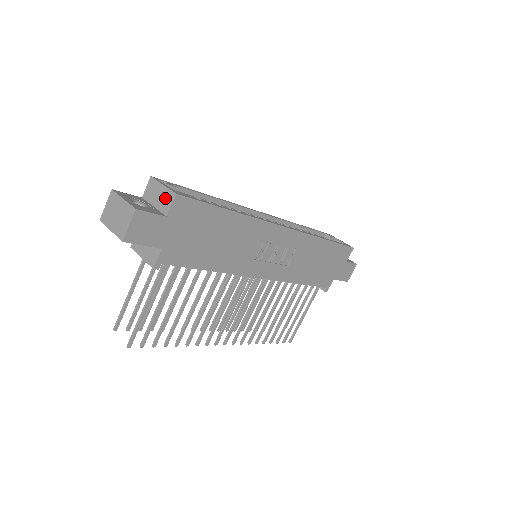
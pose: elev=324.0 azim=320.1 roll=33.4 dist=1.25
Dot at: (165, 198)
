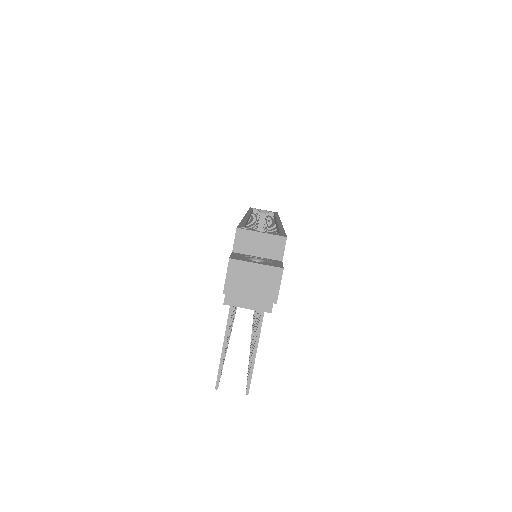
Dot at: (272, 245)
